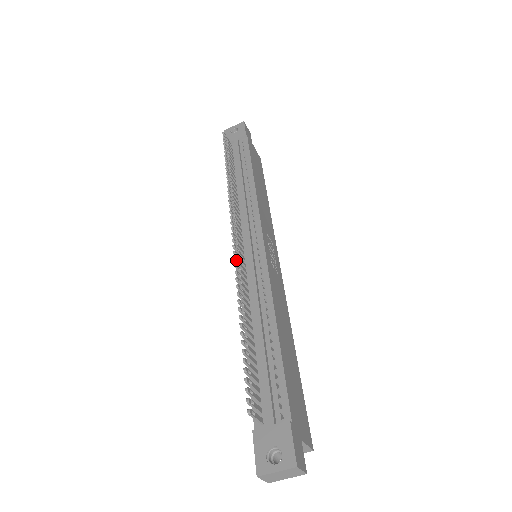
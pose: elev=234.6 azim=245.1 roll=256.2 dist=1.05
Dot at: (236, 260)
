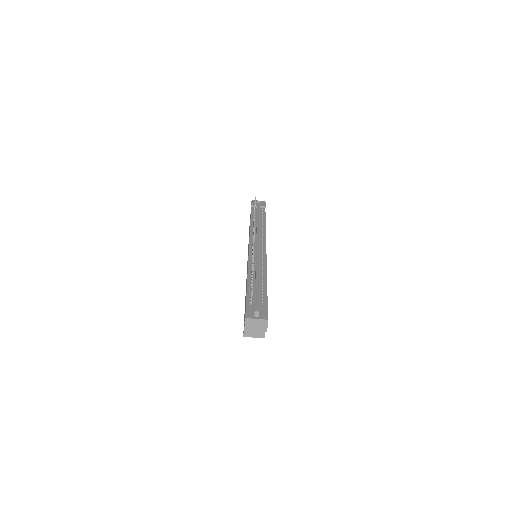
Dot at: occluded
